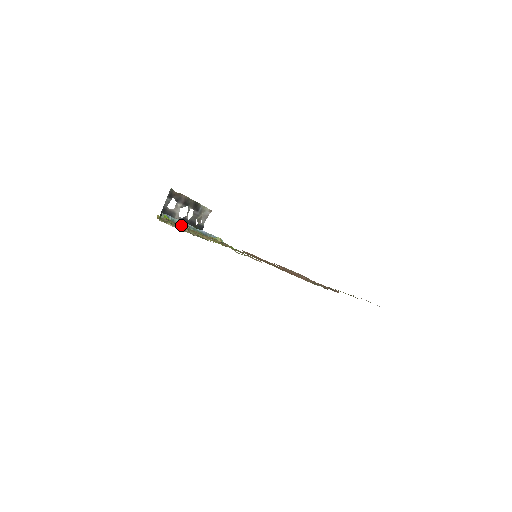
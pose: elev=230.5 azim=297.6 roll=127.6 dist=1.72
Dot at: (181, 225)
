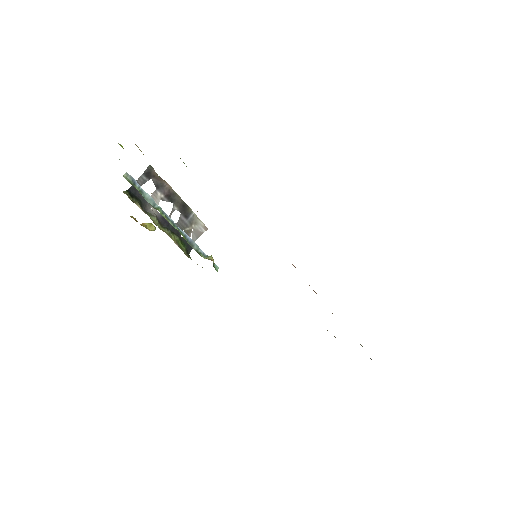
Dot at: occluded
